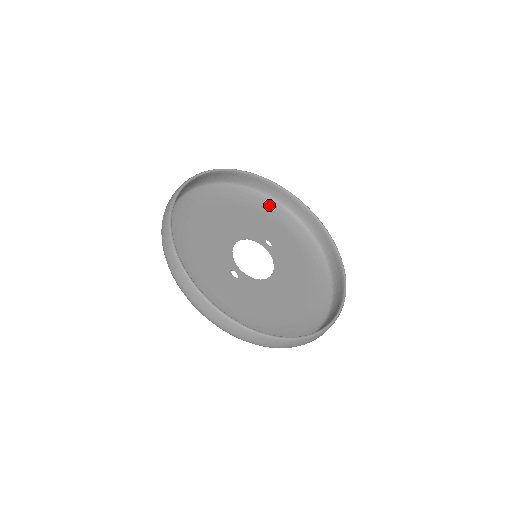
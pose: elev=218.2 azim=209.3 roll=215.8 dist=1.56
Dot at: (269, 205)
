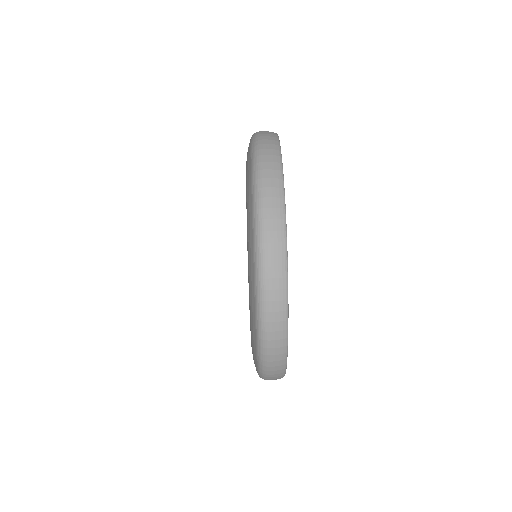
Dot at: occluded
